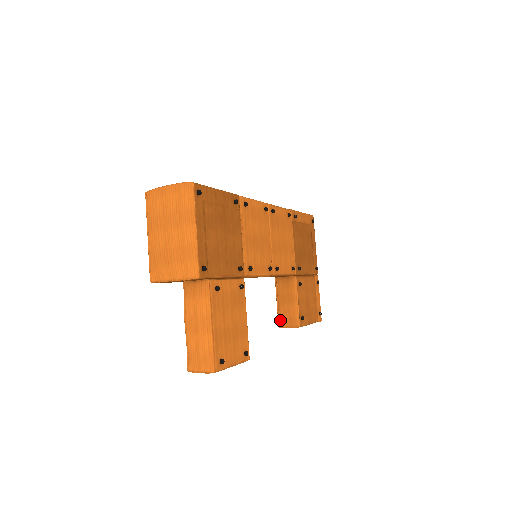
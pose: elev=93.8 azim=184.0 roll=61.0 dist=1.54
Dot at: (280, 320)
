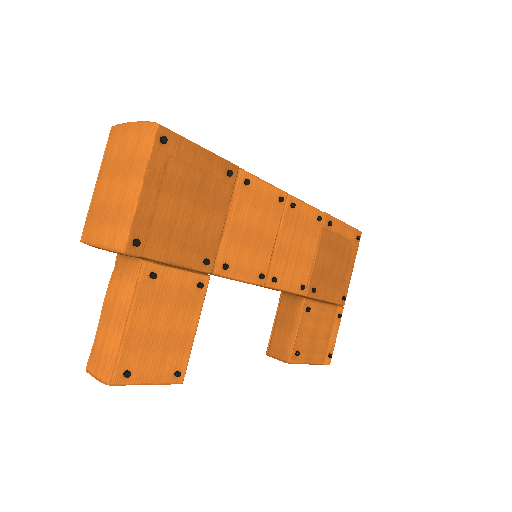
Dot at: (270, 346)
